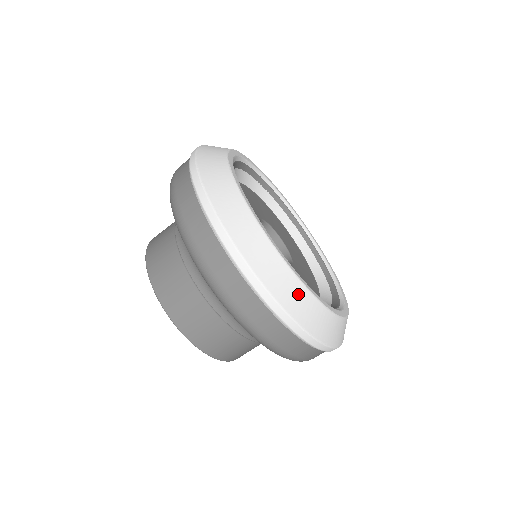
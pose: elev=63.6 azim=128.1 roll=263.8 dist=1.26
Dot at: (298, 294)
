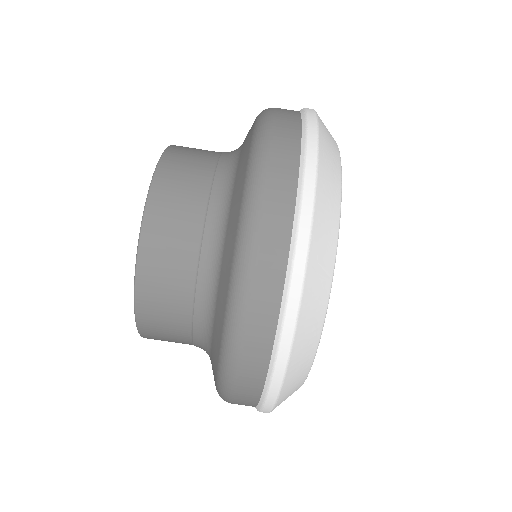
Dot at: (318, 309)
